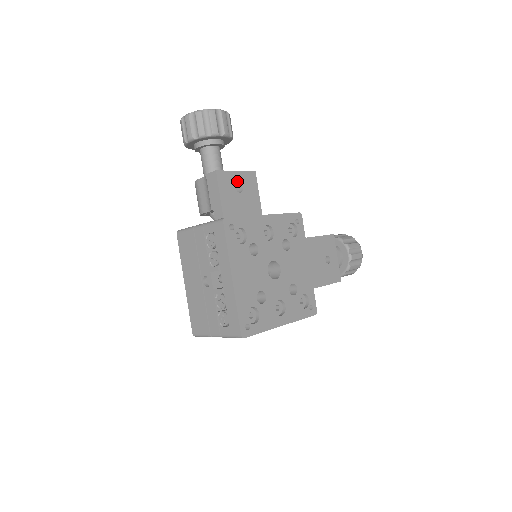
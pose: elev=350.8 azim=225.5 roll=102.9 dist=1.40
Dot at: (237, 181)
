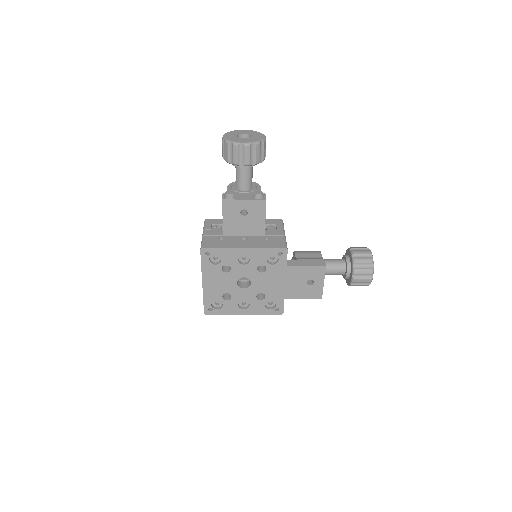
Dot at: (243, 207)
